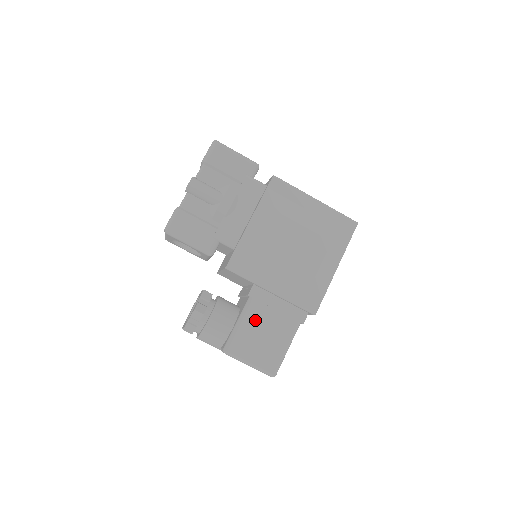
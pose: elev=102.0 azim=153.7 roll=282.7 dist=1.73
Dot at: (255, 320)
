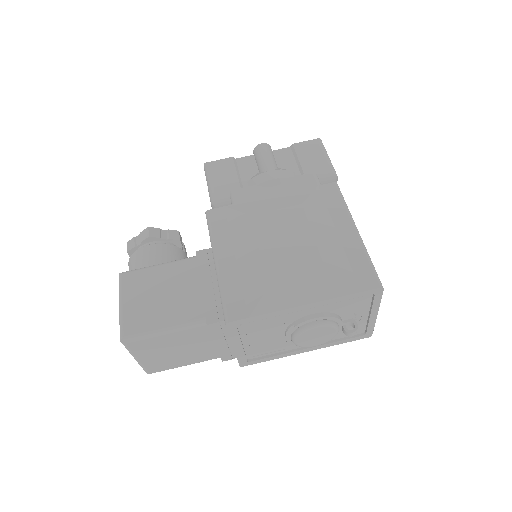
Dot at: (174, 275)
